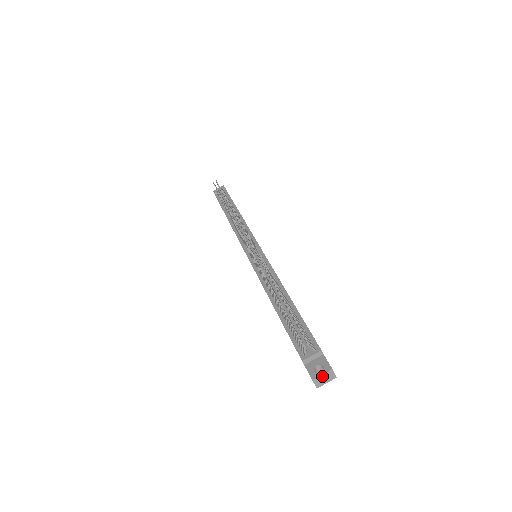
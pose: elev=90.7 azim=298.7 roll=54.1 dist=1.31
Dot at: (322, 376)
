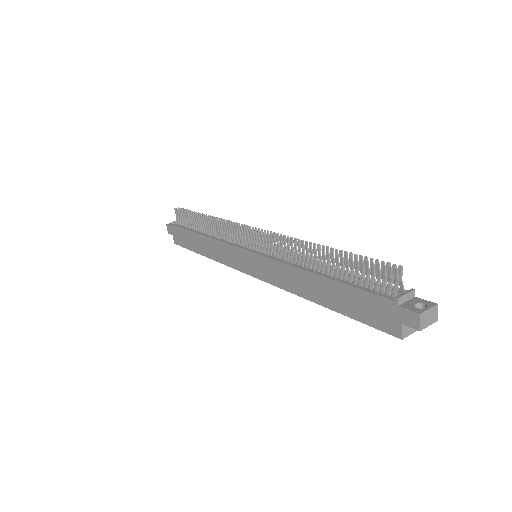
Dot at: (428, 312)
